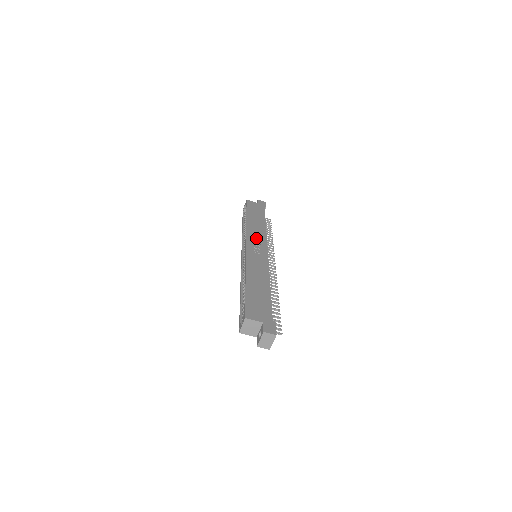
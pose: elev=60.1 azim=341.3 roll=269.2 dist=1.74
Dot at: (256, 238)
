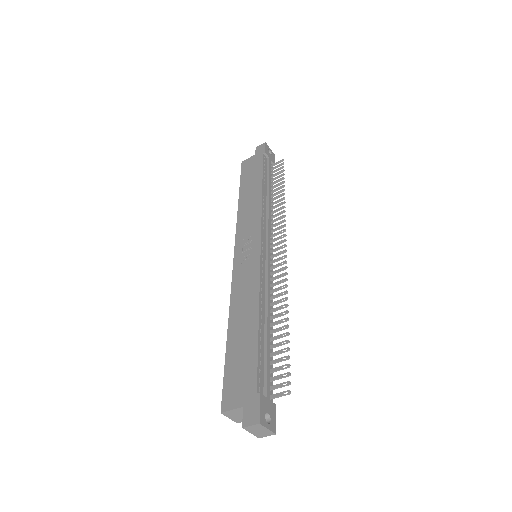
Dot at: (247, 229)
